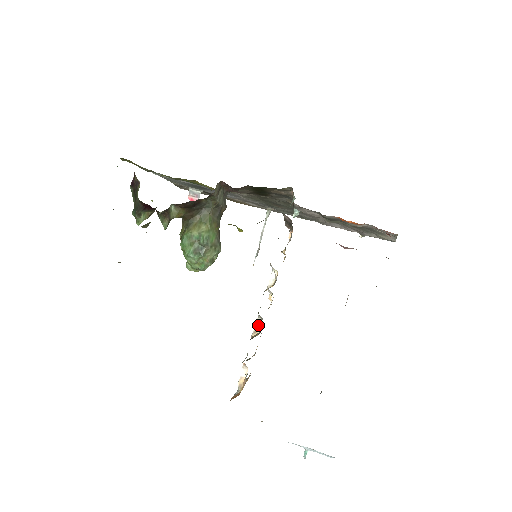
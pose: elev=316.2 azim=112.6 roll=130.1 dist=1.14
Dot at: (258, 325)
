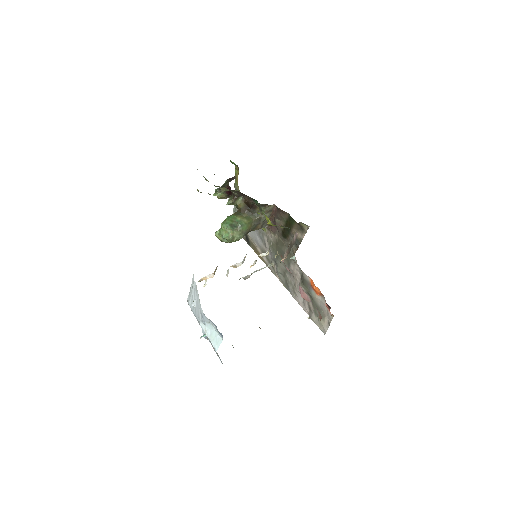
Dot at: (237, 265)
